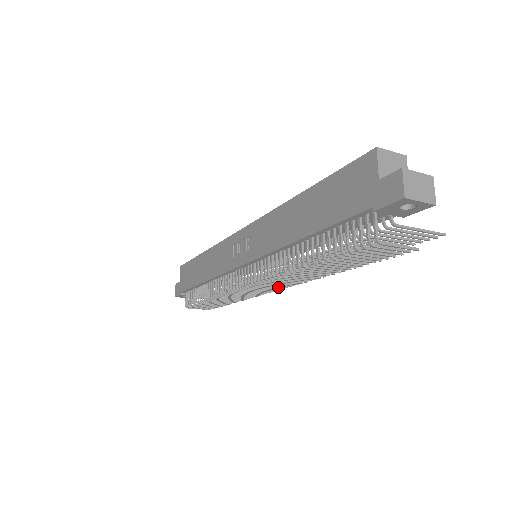
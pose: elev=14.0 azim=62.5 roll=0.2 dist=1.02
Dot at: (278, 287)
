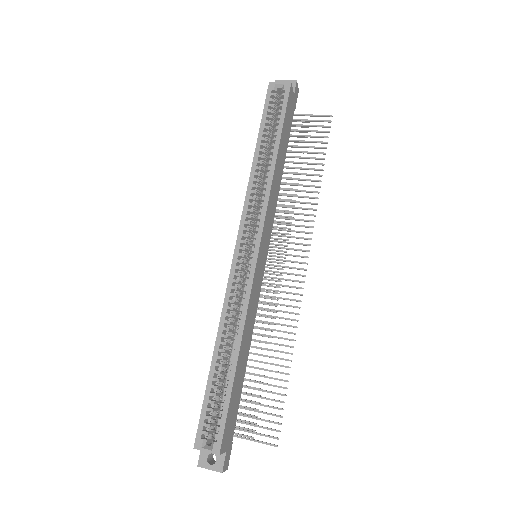
Dot at: (273, 280)
